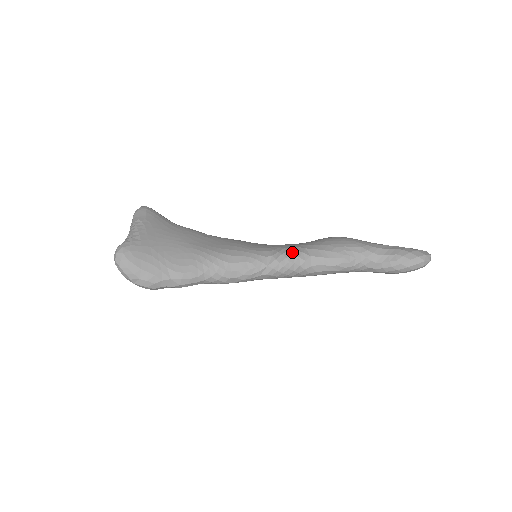
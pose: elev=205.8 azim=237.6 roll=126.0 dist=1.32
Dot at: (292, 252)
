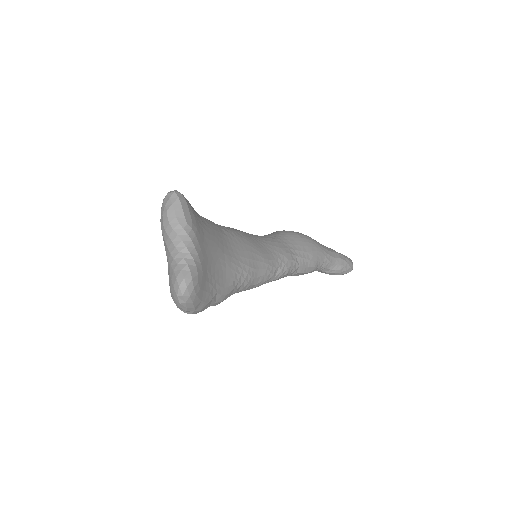
Dot at: (290, 262)
